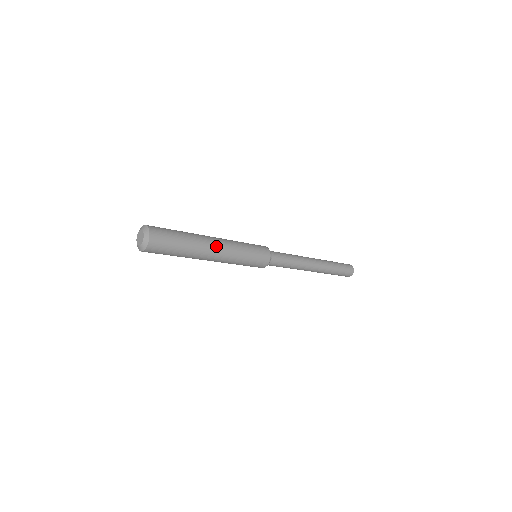
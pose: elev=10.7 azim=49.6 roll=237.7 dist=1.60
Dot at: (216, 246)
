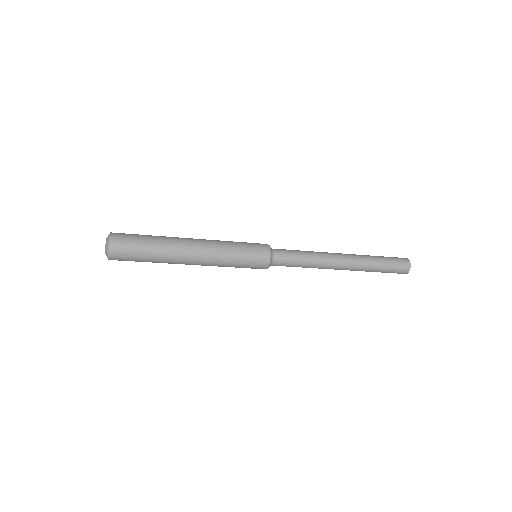
Dot at: (192, 254)
